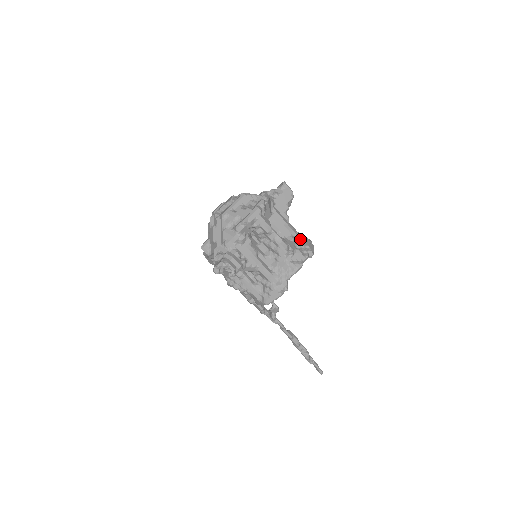
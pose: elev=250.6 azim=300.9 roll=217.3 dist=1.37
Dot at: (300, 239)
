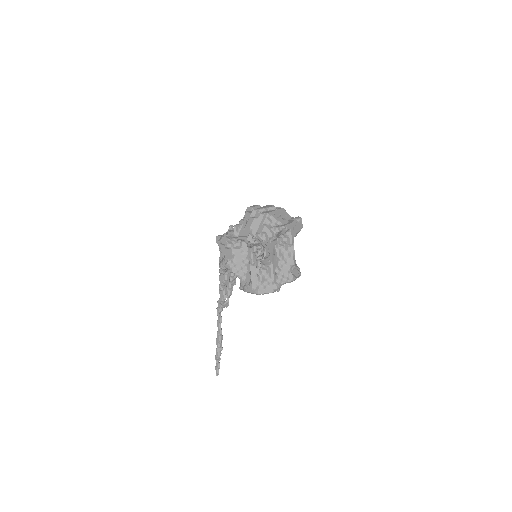
Dot at: (295, 261)
